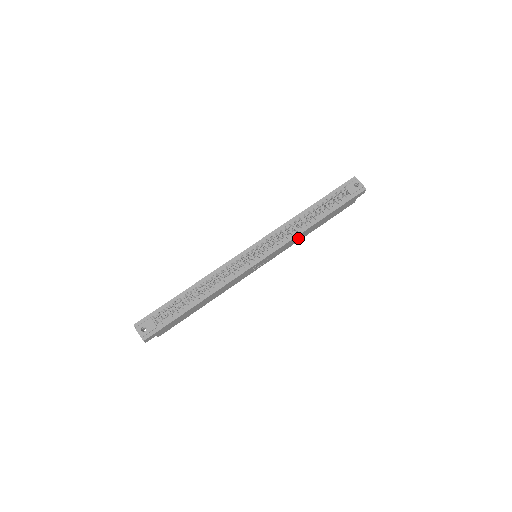
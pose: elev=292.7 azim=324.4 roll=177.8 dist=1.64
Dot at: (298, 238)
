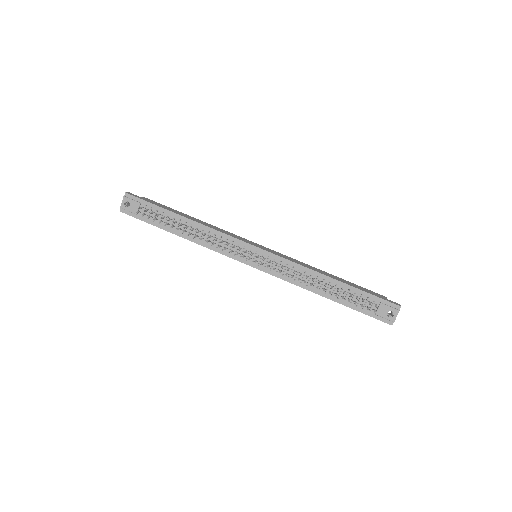
Dot at: occluded
